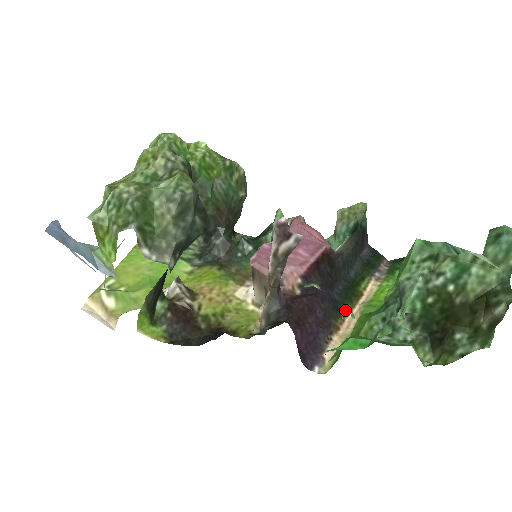
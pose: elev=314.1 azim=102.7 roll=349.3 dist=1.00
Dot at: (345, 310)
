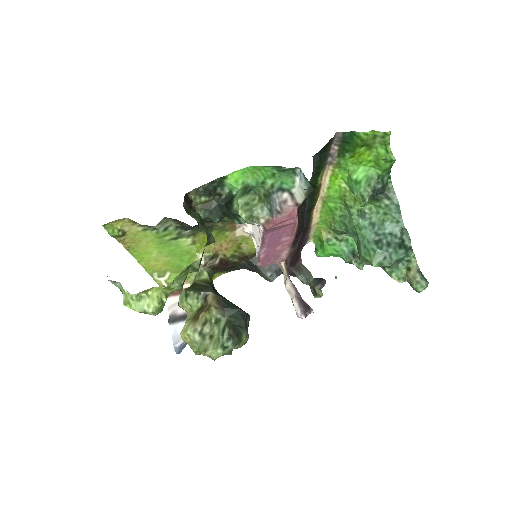
Dot at: (313, 208)
